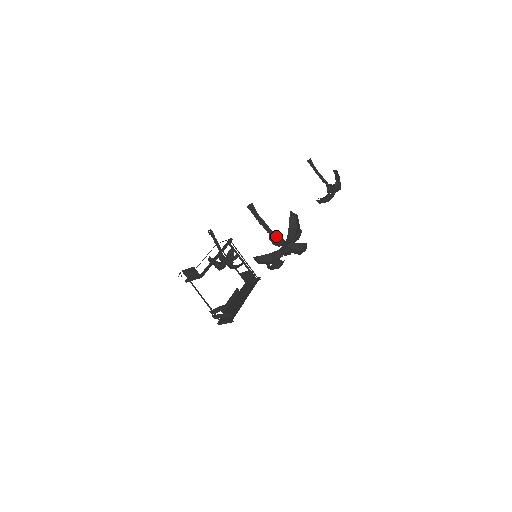
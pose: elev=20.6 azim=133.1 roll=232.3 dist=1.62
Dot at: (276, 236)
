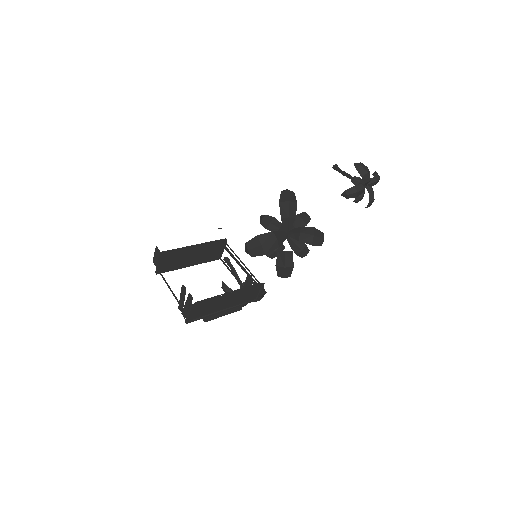
Dot at: (268, 218)
